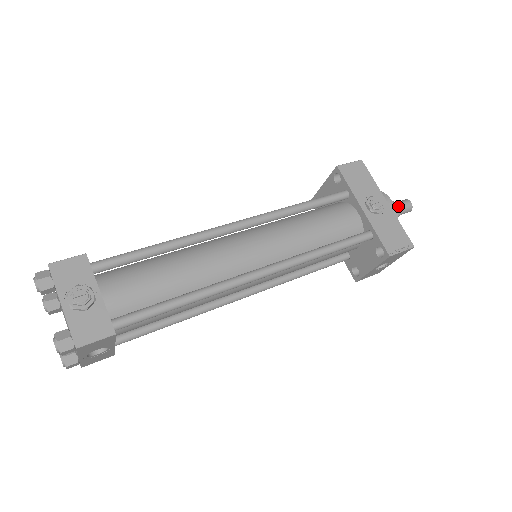
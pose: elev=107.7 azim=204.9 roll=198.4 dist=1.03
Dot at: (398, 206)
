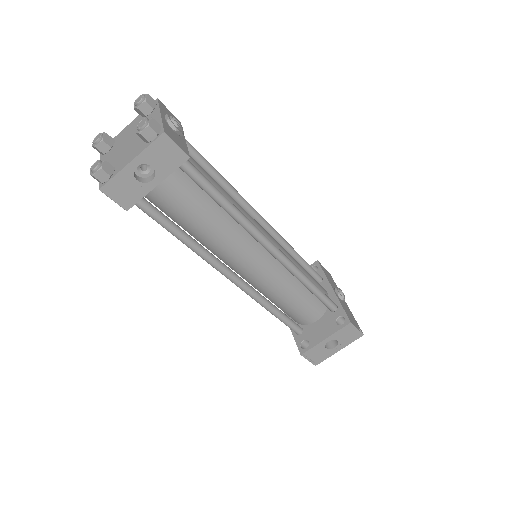
Dot at: occluded
